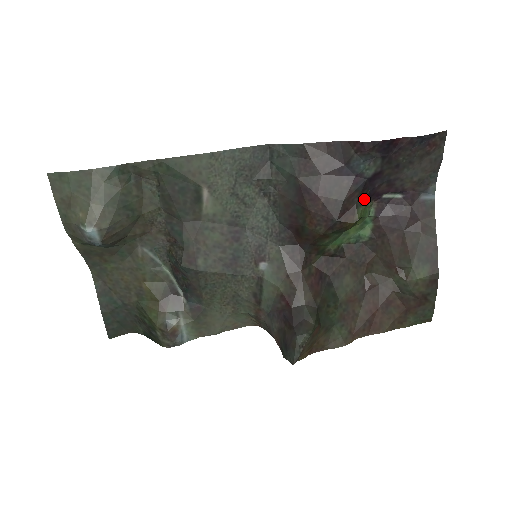
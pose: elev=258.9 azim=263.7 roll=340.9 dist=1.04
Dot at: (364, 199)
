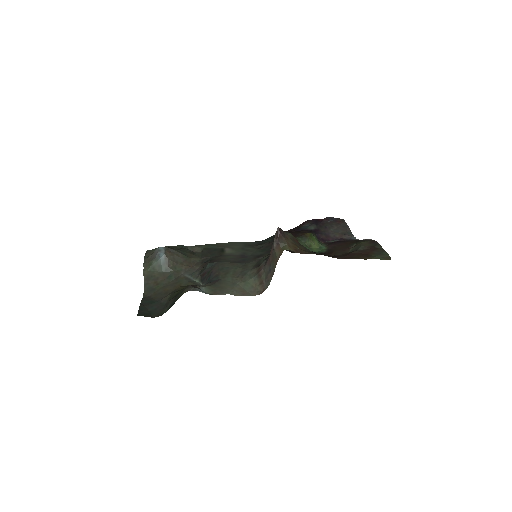
Dot at: (313, 234)
